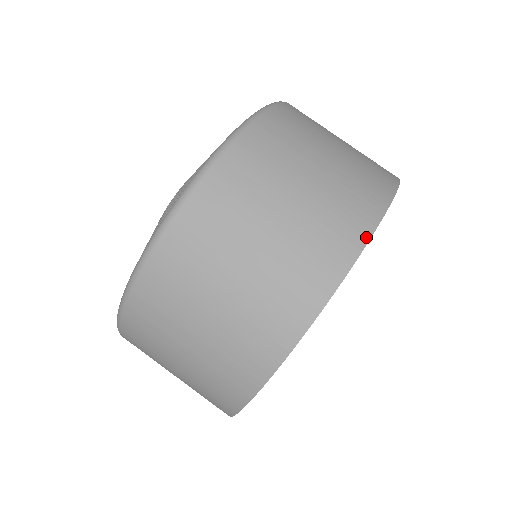
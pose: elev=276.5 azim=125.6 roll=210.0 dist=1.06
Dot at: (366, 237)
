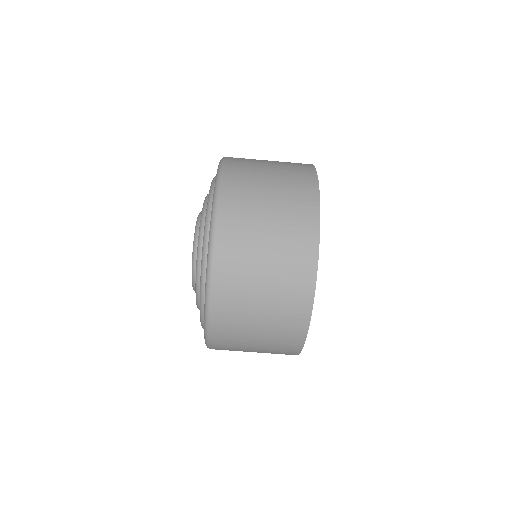
Dot at: (315, 264)
